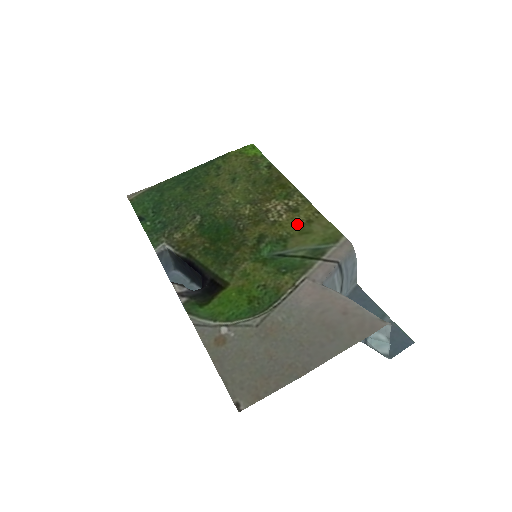
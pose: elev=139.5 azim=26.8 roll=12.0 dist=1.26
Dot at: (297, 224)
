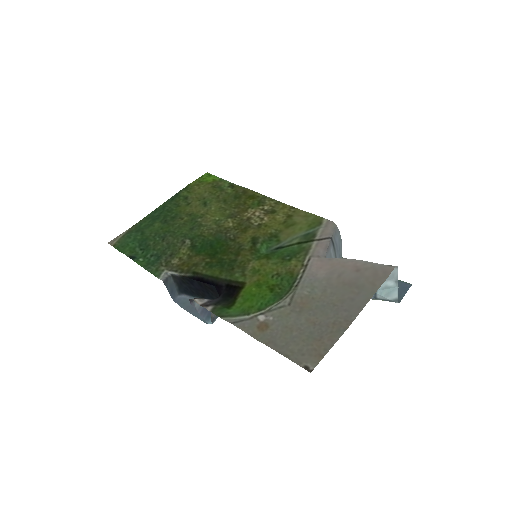
Dot at: (280, 221)
